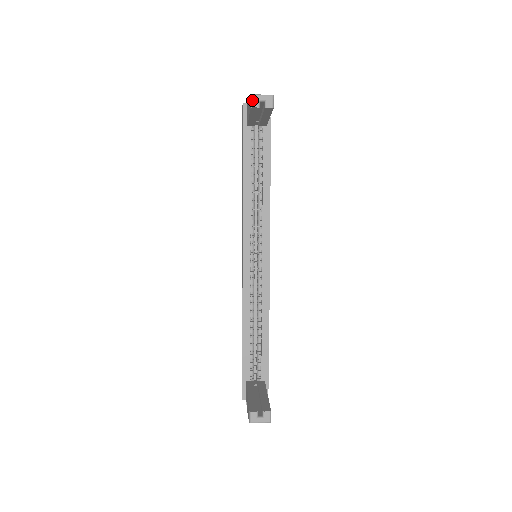
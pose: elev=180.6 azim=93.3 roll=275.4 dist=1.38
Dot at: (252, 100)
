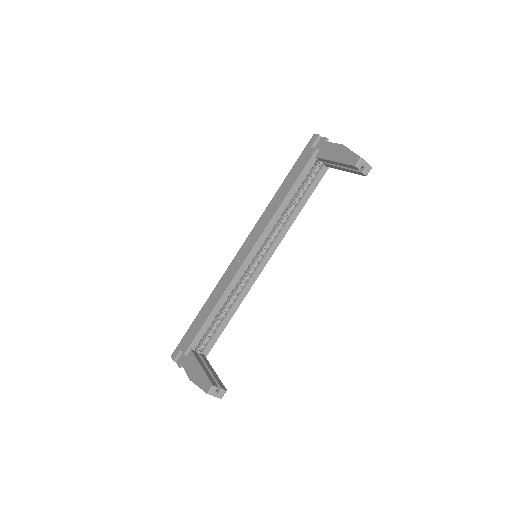
Dot at: (359, 162)
